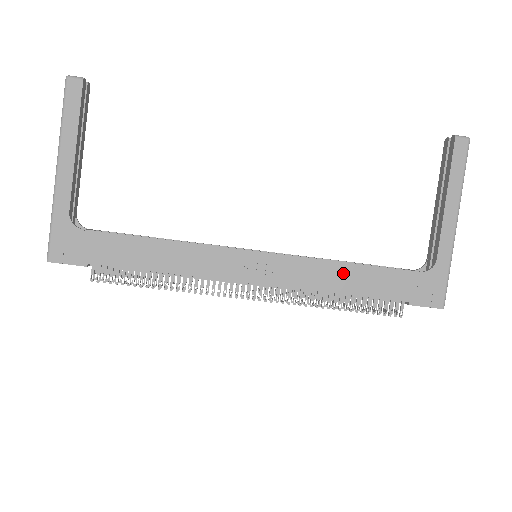
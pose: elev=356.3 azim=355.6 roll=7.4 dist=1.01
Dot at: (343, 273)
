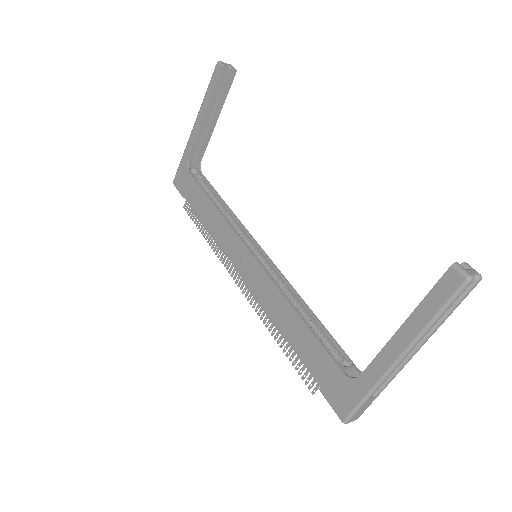
Dot at: (289, 316)
